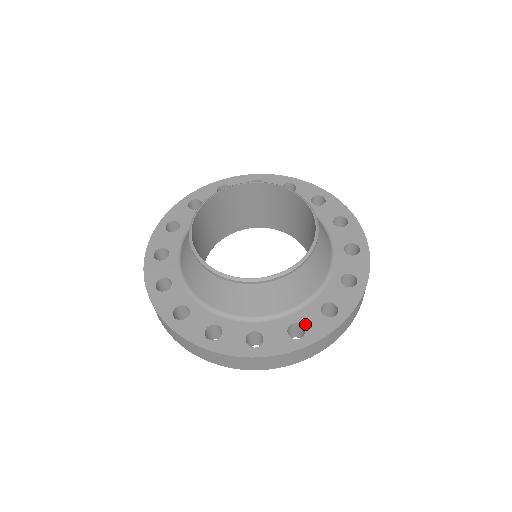
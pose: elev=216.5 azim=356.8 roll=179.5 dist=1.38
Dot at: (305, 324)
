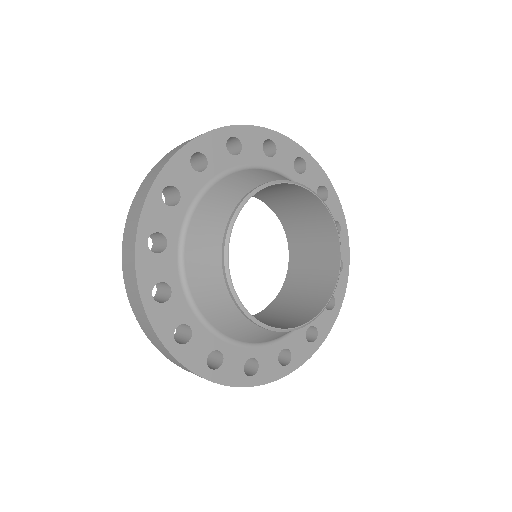
Dot at: (317, 325)
